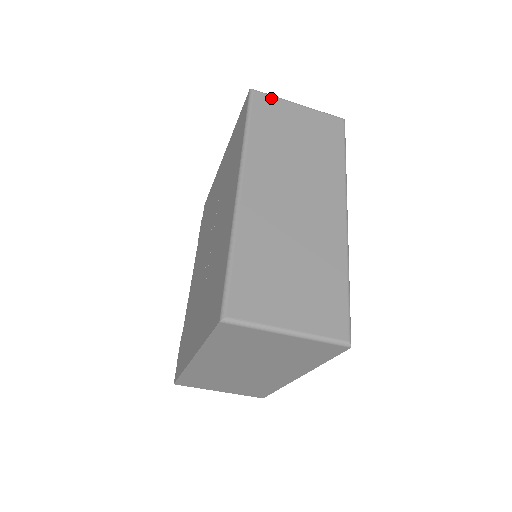
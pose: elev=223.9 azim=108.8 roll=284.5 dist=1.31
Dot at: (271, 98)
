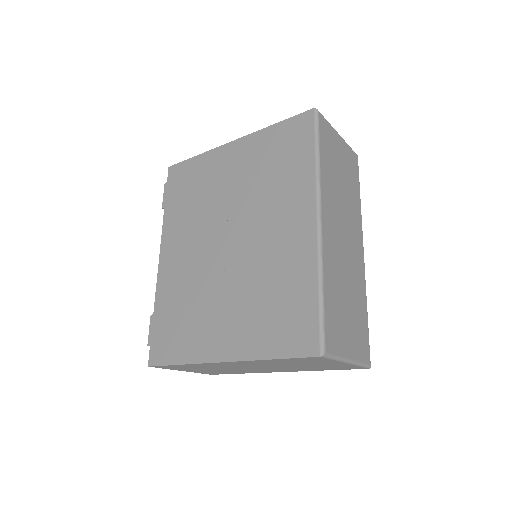
Dot at: (327, 124)
